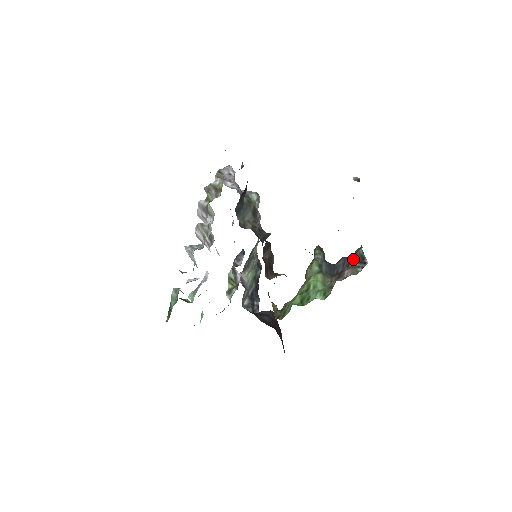
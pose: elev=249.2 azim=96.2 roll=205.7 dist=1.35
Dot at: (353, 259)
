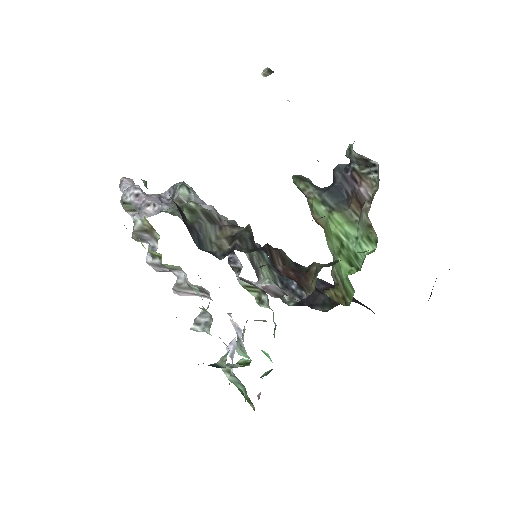
Dot at: (350, 166)
